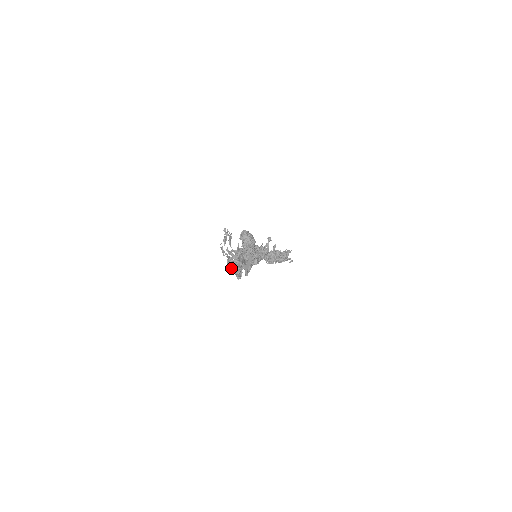
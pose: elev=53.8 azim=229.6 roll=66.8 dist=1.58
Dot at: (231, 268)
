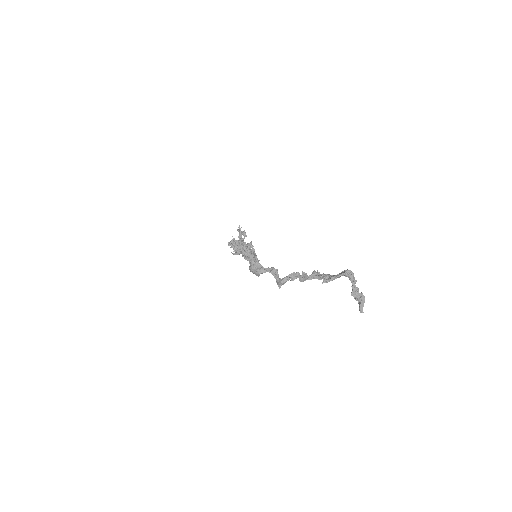
Dot at: (261, 271)
